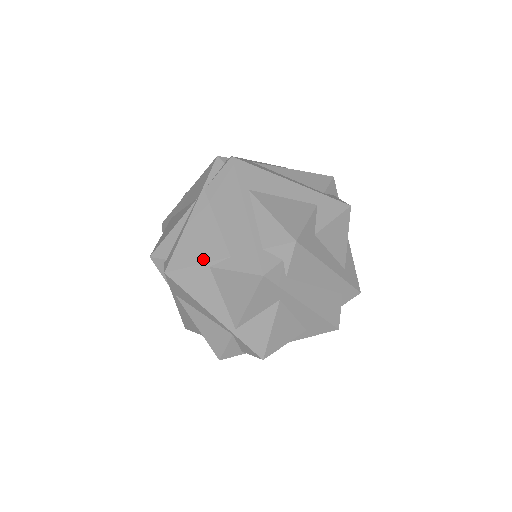
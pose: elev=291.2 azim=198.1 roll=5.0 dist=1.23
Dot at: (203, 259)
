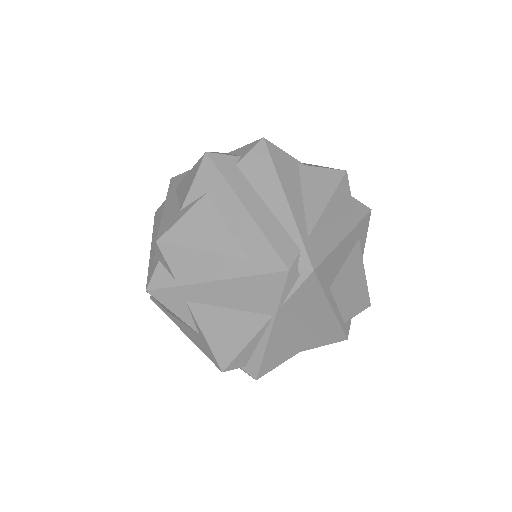
Dot at: (292, 354)
